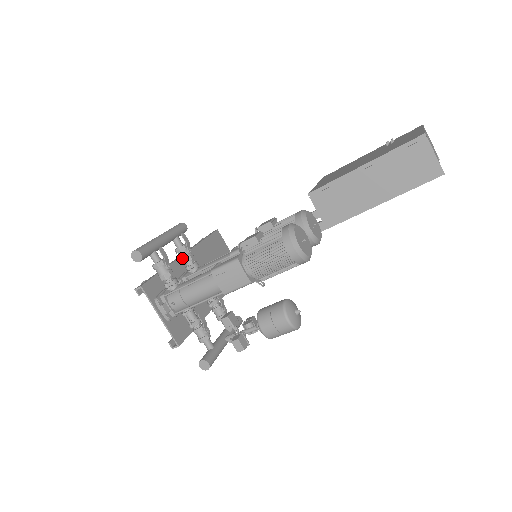
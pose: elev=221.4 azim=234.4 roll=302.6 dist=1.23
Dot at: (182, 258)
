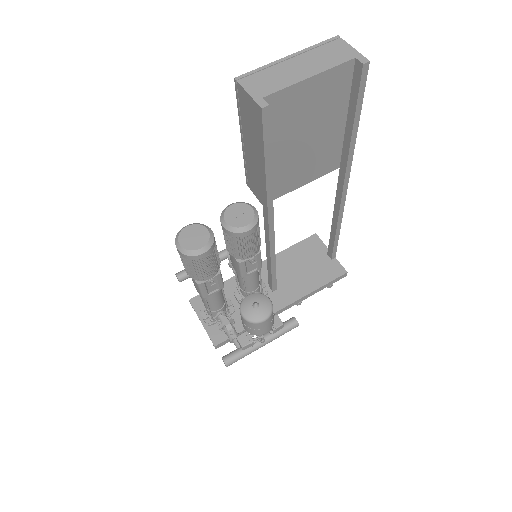
Dot at: occluded
